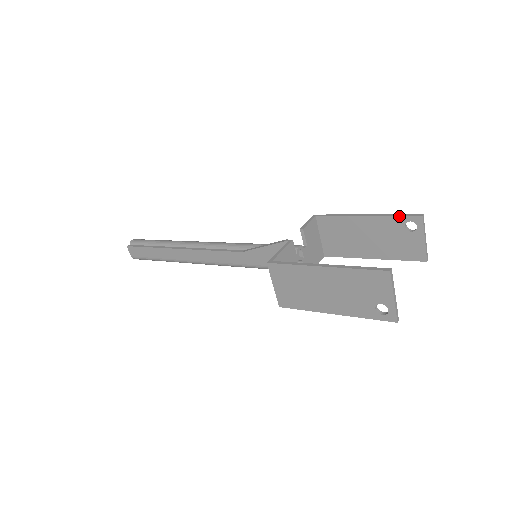
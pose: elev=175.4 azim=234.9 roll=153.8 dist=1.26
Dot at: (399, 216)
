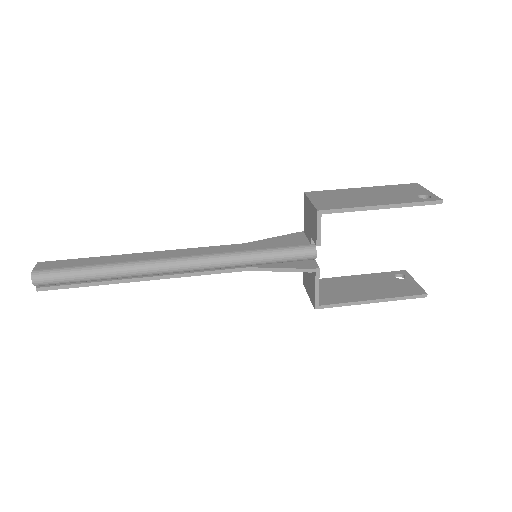
Dot at: occluded
